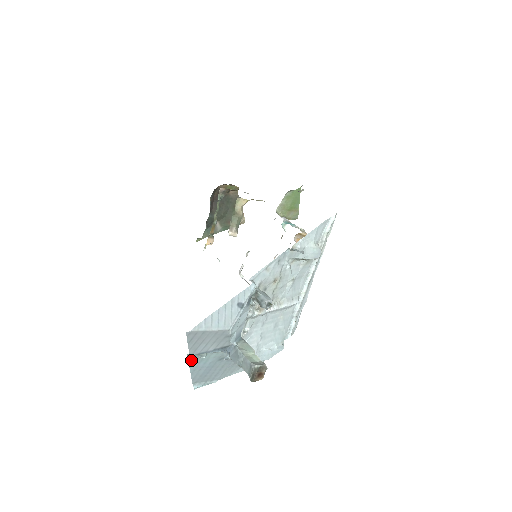
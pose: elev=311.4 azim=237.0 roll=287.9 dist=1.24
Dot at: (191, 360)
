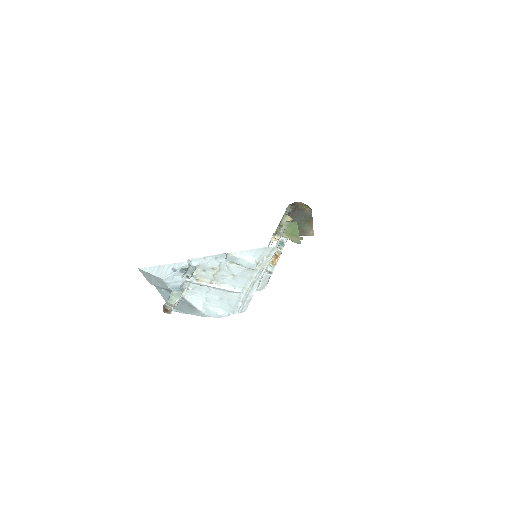
Dot at: (158, 289)
